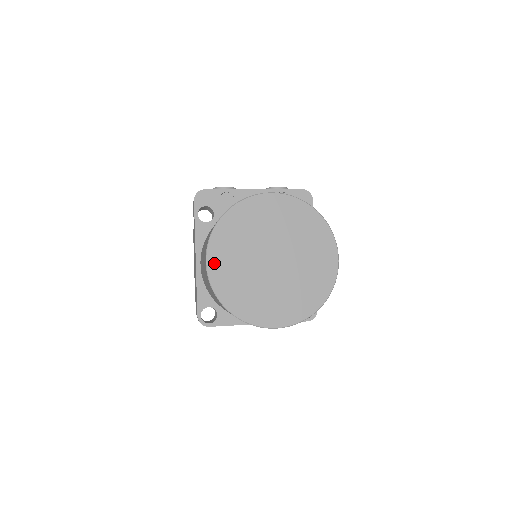
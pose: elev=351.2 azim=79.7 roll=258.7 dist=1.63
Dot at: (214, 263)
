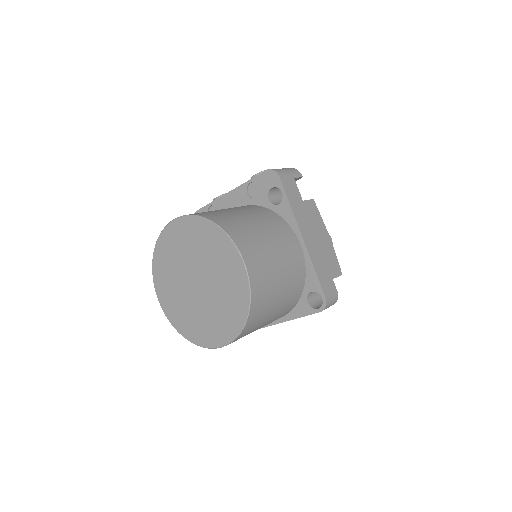
Dot at: (162, 299)
